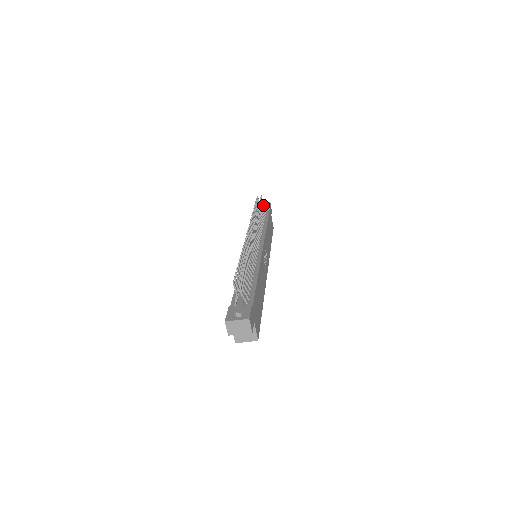
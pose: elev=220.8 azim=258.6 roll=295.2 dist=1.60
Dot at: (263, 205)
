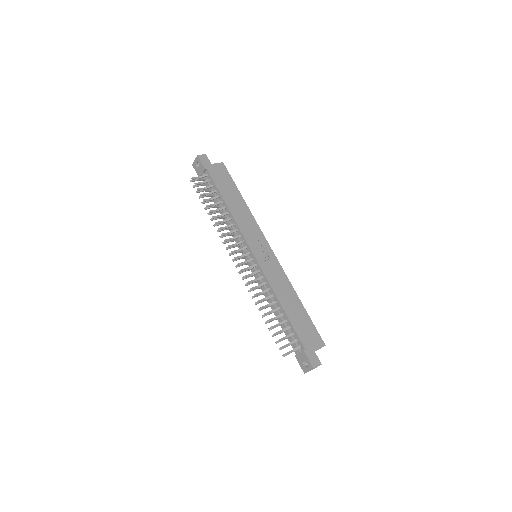
Dot at: occluded
